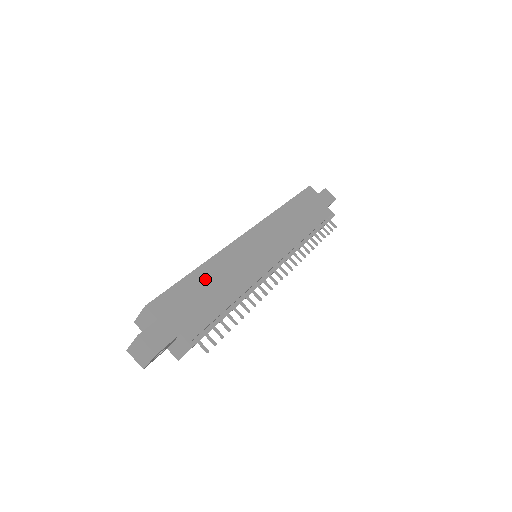
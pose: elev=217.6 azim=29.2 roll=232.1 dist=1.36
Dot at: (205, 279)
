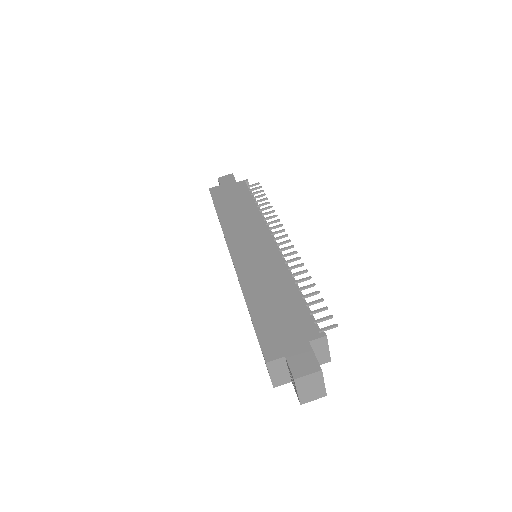
Dot at: (261, 302)
